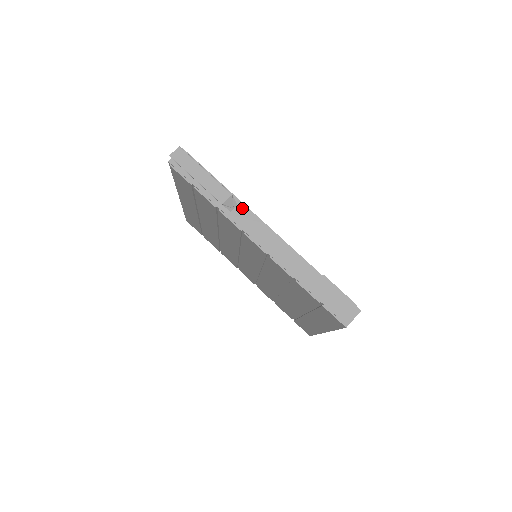
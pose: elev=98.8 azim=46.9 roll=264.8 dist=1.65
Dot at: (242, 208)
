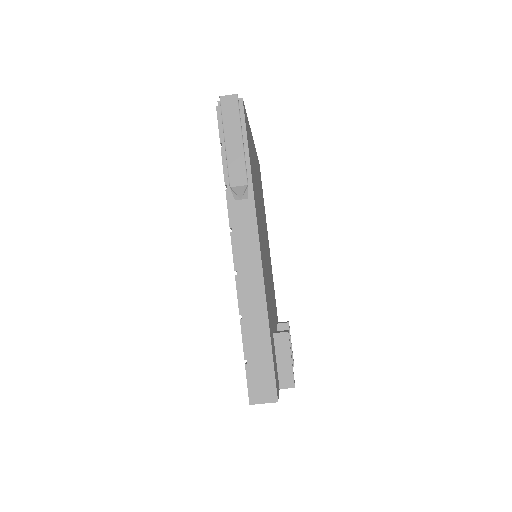
Dot at: (249, 205)
